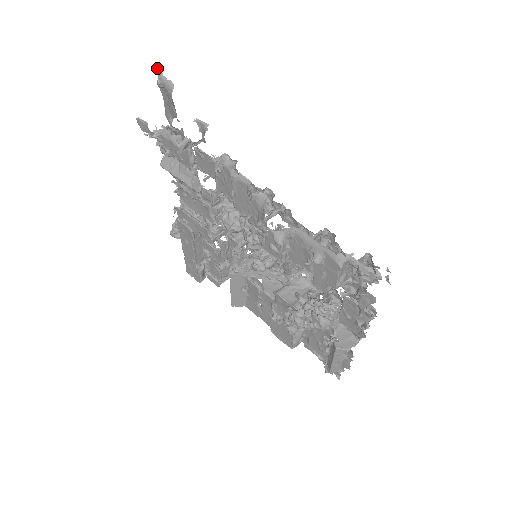
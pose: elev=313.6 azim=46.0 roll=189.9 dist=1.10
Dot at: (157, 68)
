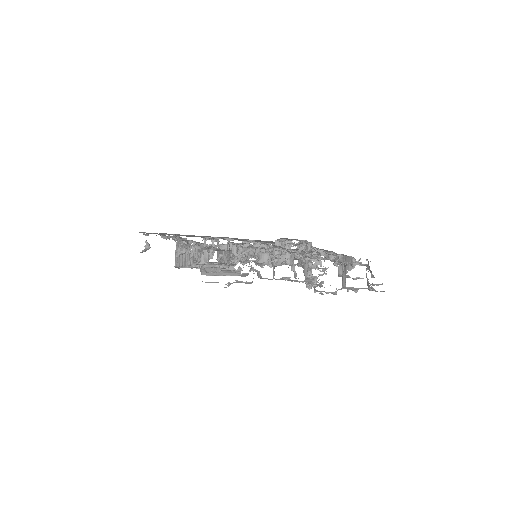
Dot at: (200, 247)
